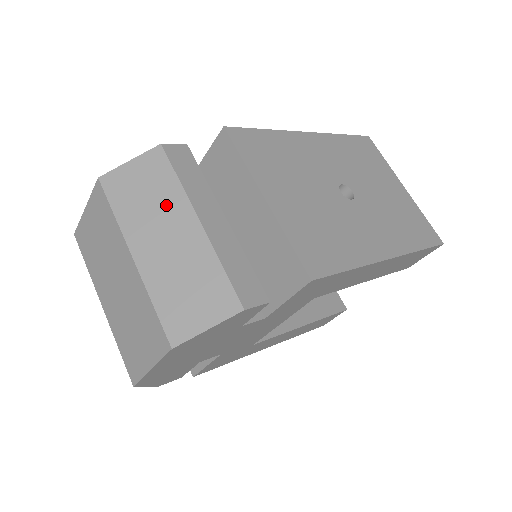
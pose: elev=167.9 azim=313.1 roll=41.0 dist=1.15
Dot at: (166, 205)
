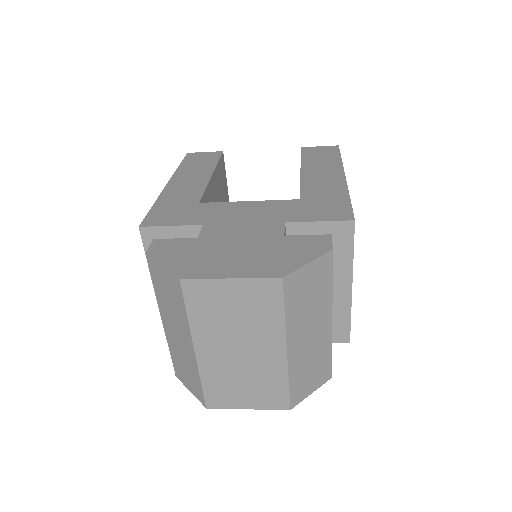
Dot at: (319, 307)
